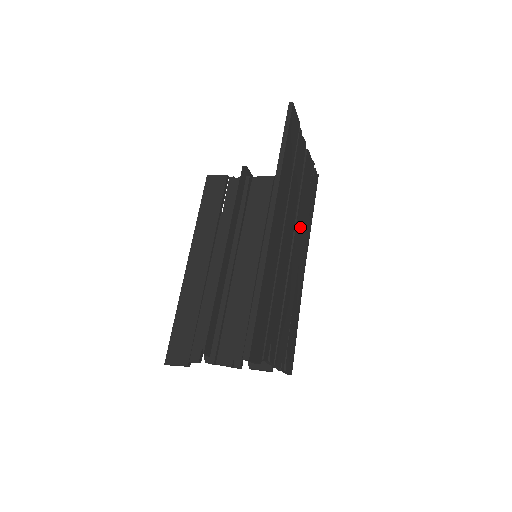
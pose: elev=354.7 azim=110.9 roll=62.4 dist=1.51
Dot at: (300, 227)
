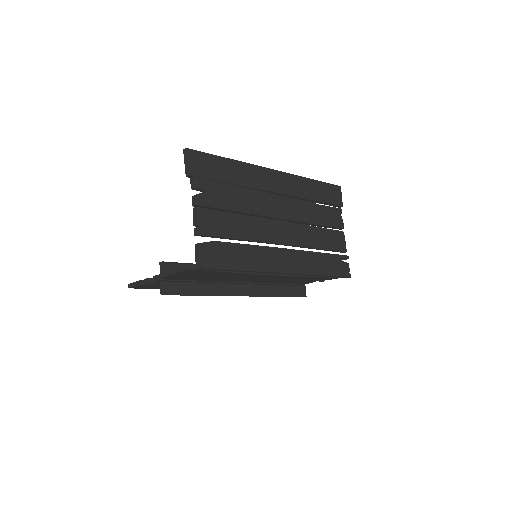
Dot at: (299, 236)
